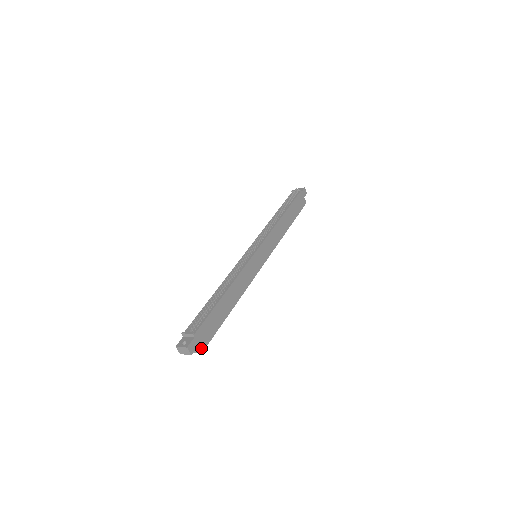
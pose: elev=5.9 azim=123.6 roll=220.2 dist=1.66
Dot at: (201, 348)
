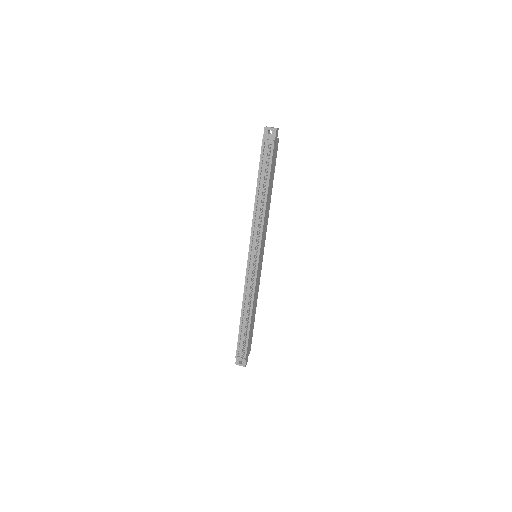
Dot at: (249, 353)
